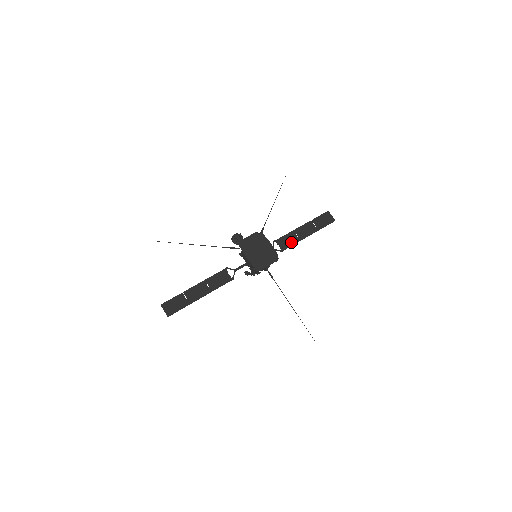
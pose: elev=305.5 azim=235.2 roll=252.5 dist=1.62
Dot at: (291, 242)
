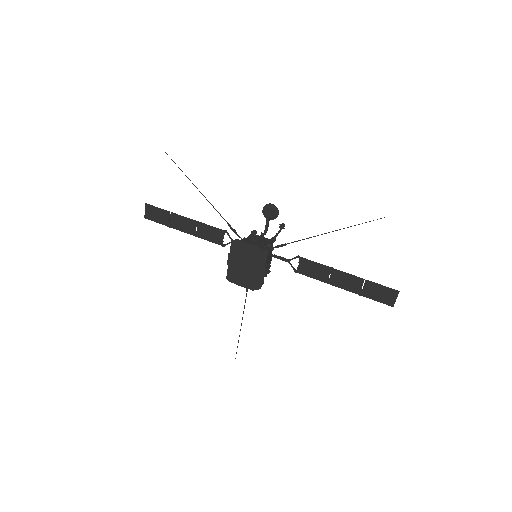
Dot at: (315, 275)
